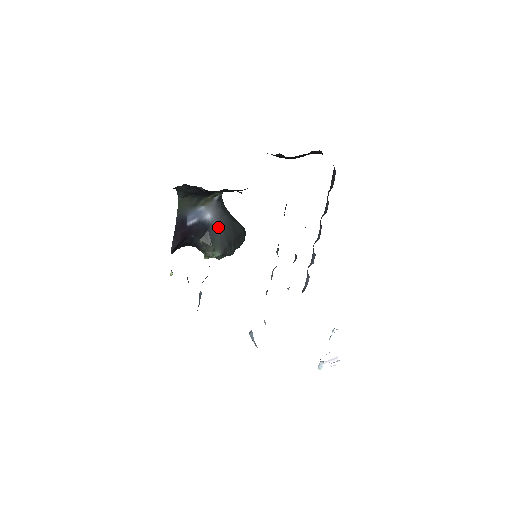
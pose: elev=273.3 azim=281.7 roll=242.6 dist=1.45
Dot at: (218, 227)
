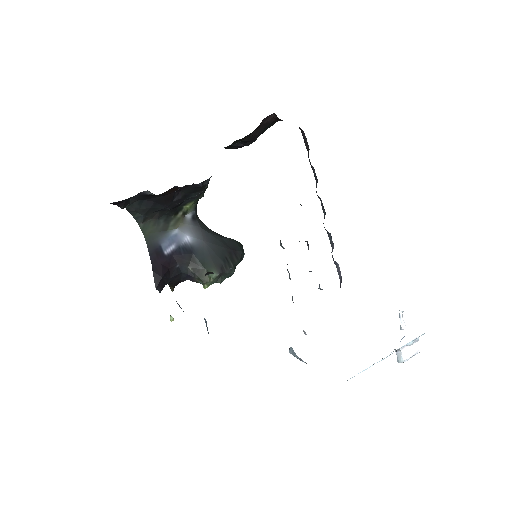
Dot at: (204, 247)
